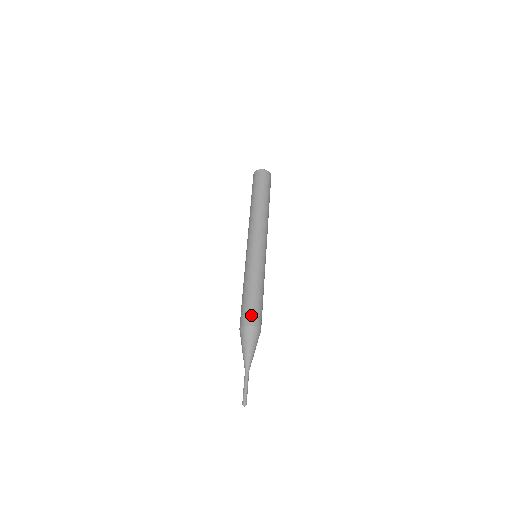
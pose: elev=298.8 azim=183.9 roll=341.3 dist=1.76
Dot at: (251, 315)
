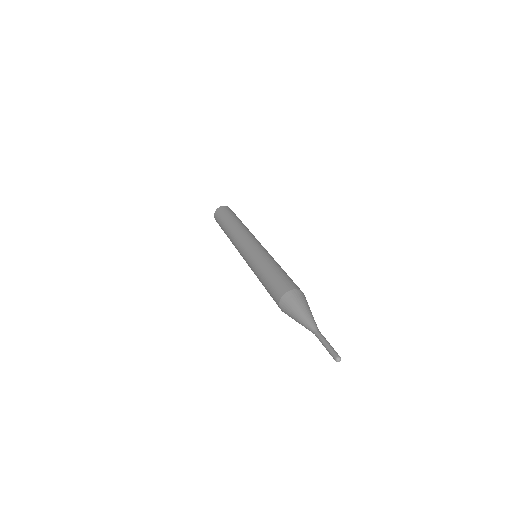
Dot at: (283, 284)
